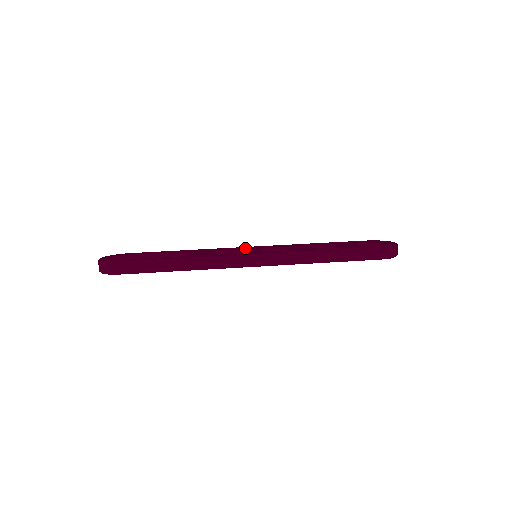
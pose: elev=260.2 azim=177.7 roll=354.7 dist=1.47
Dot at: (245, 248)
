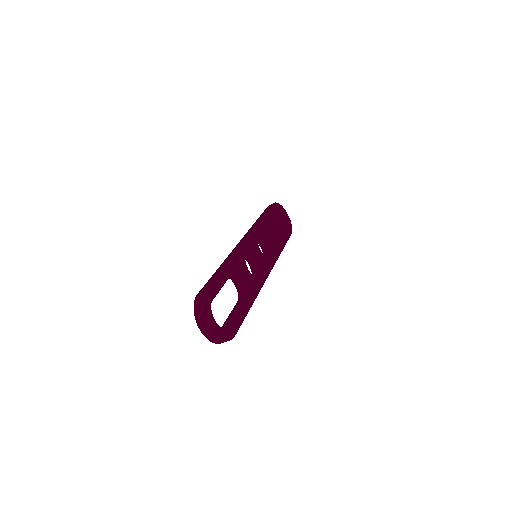
Dot at: (250, 244)
